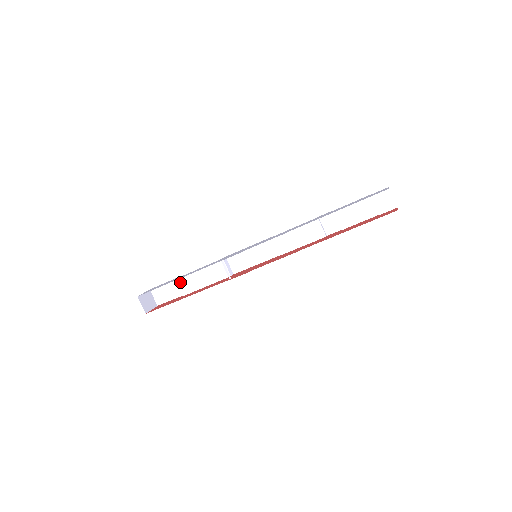
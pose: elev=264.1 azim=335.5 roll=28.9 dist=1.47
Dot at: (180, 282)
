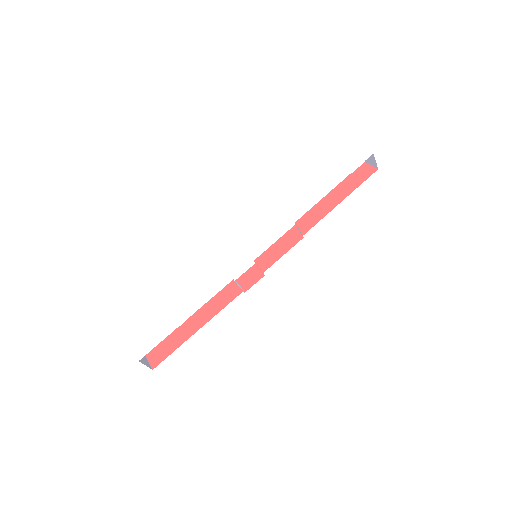
Dot at: occluded
